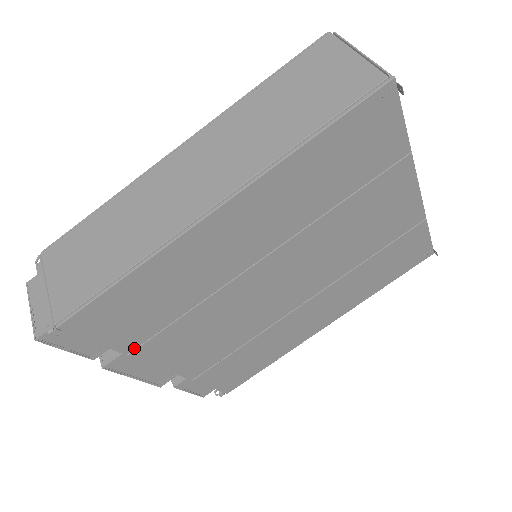
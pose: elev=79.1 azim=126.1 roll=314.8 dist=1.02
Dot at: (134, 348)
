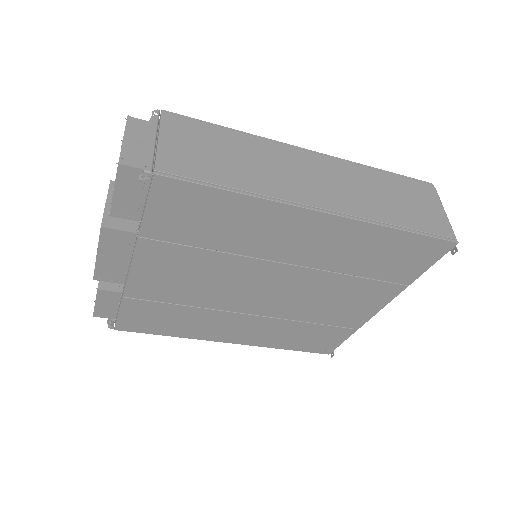
Dot at: (150, 237)
